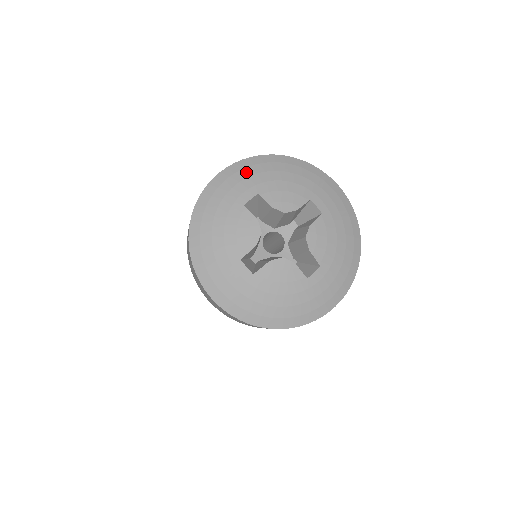
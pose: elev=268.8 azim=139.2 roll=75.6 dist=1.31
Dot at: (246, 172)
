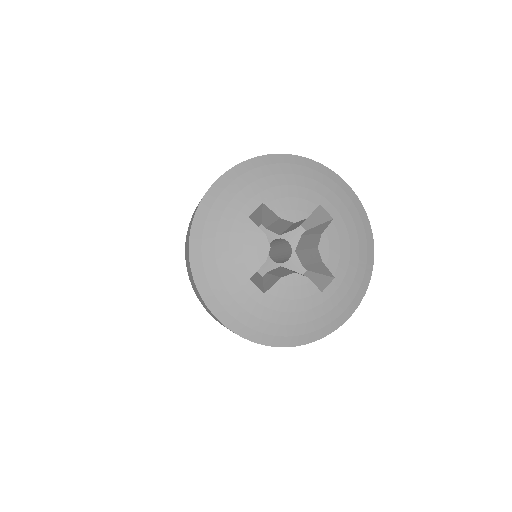
Dot at: (247, 178)
